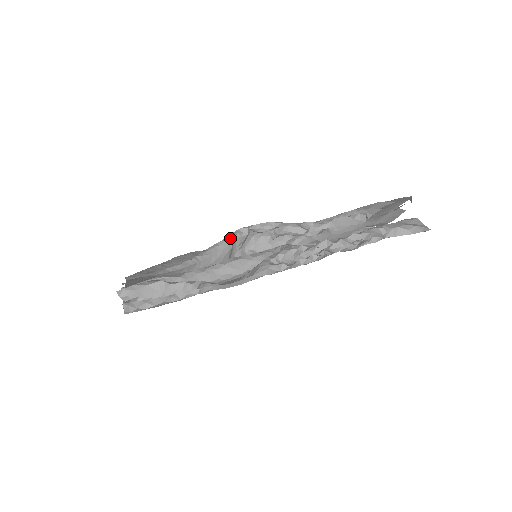
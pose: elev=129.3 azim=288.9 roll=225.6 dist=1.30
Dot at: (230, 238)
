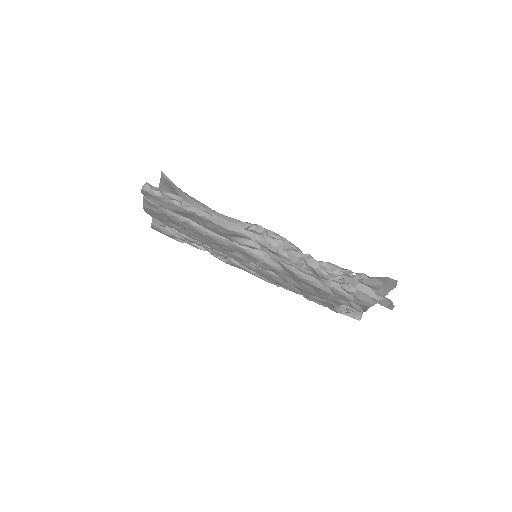
Dot at: (247, 223)
